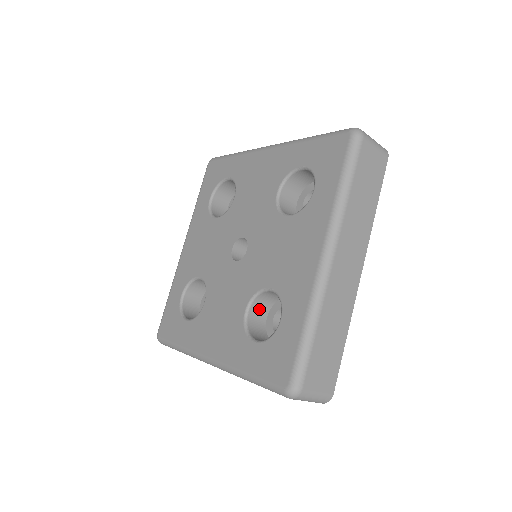
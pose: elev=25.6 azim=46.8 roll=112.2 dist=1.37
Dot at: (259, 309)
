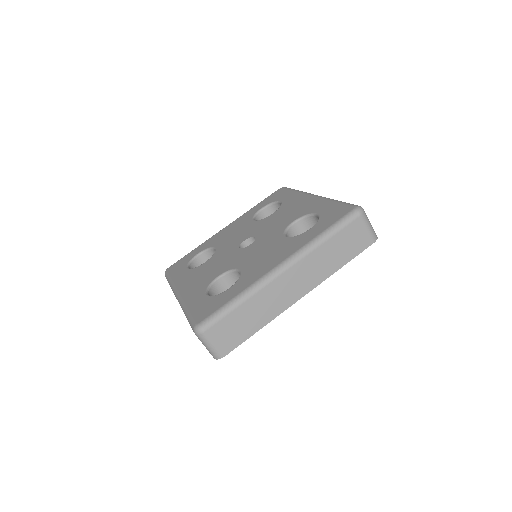
Dot at: occluded
